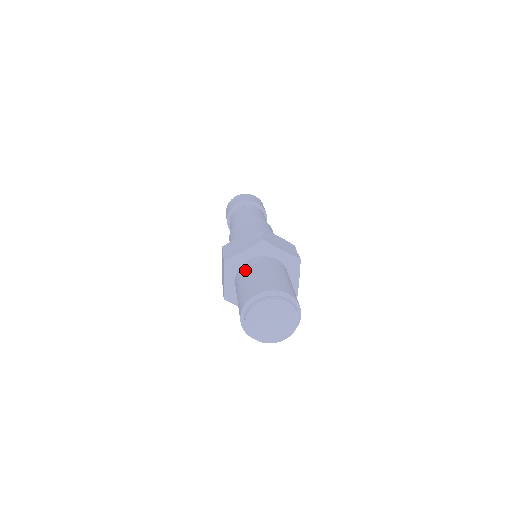
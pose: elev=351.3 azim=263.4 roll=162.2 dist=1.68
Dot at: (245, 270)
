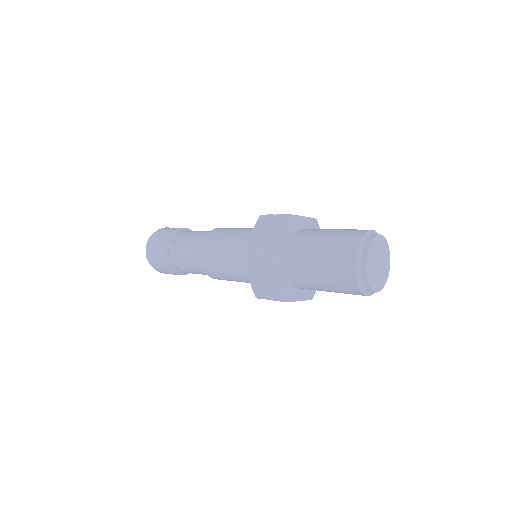
Dot at: (315, 229)
